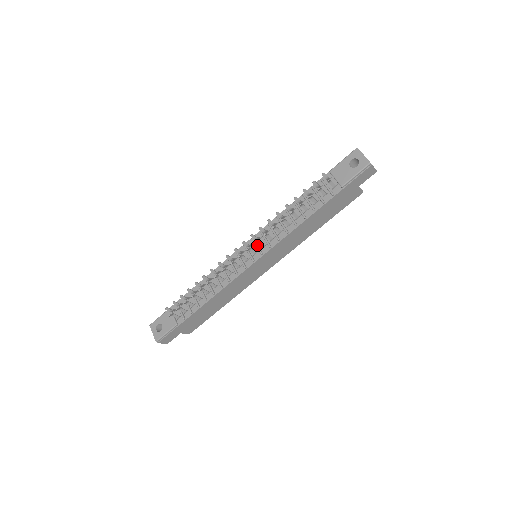
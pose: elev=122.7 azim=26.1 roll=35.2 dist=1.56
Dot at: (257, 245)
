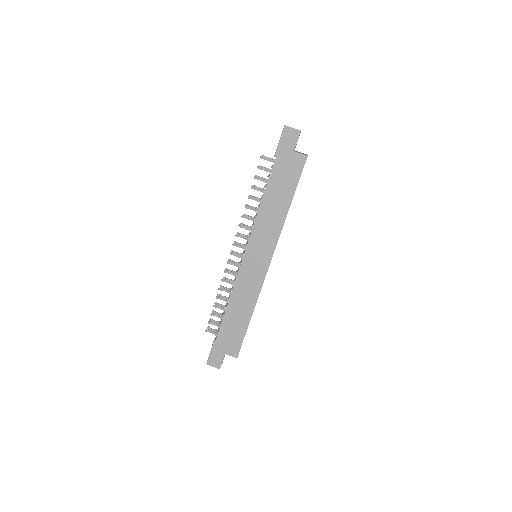
Dot at: (247, 242)
